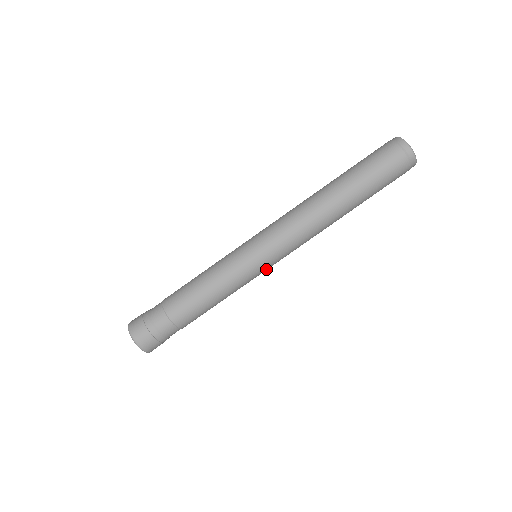
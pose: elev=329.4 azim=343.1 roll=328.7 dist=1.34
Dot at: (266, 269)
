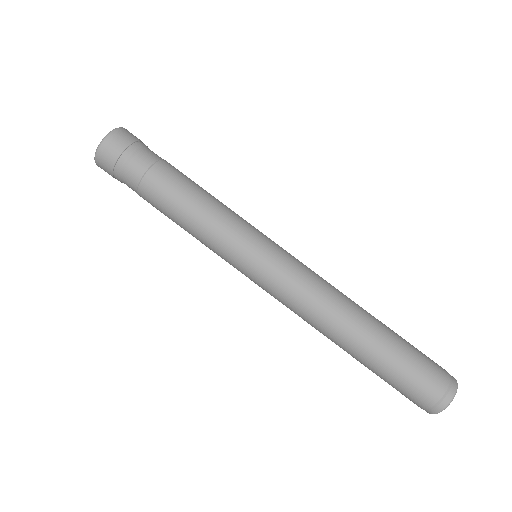
Dot at: (244, 274)
